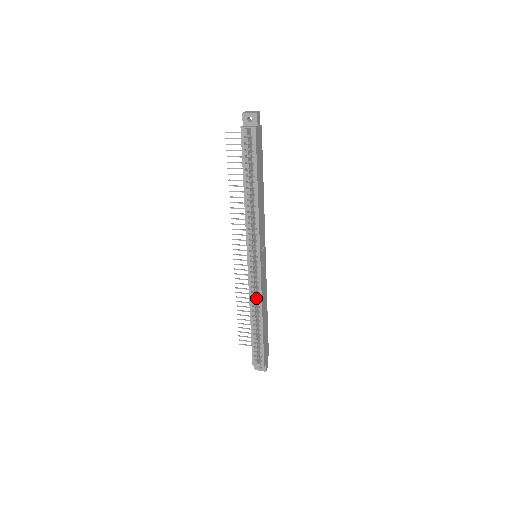
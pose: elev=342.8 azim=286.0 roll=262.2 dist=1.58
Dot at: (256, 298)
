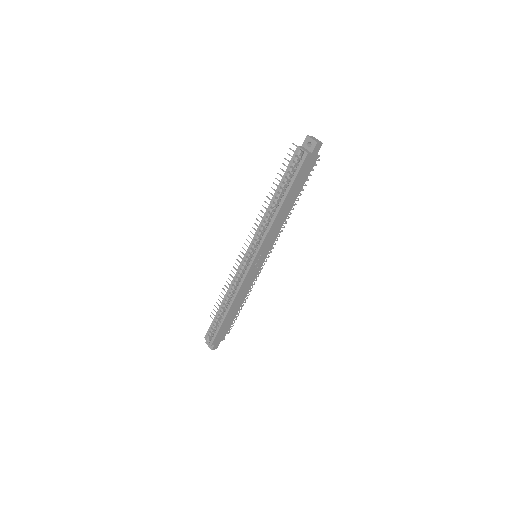
Dot at: occluded
